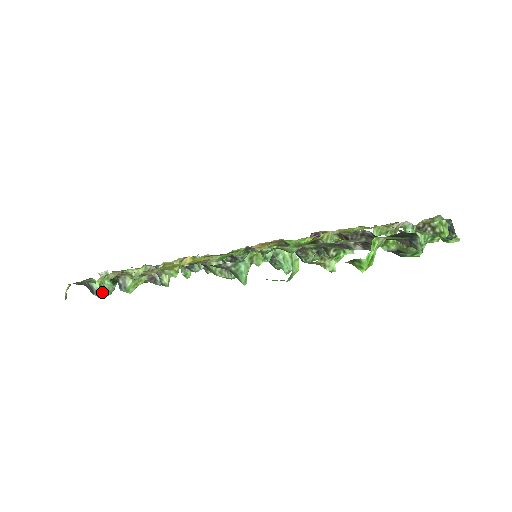
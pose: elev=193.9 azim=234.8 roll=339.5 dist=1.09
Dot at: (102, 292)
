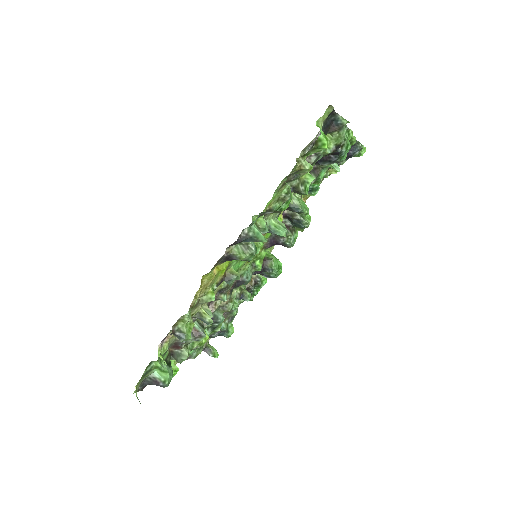
Dot at: (165, 376)
